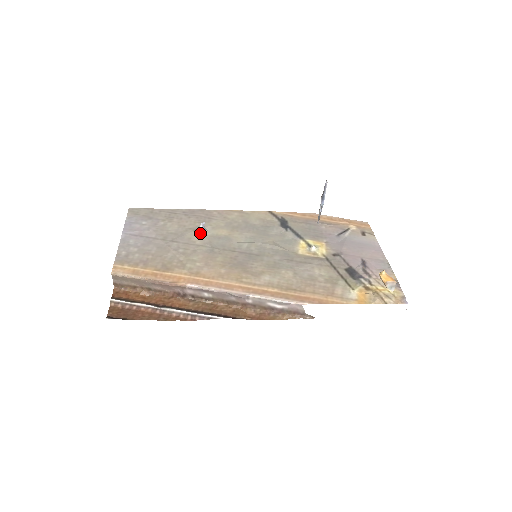
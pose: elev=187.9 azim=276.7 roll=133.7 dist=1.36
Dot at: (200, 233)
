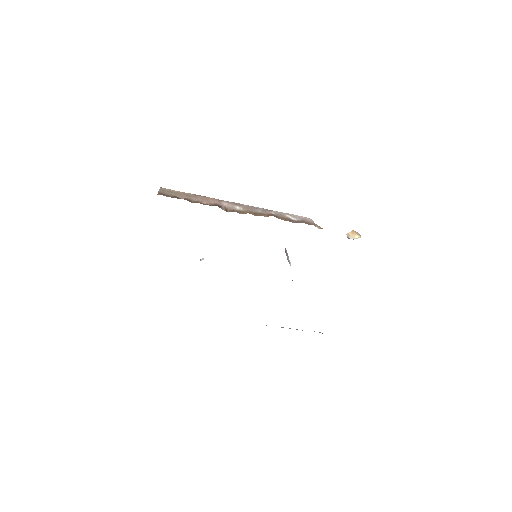
Dot at: occluded
